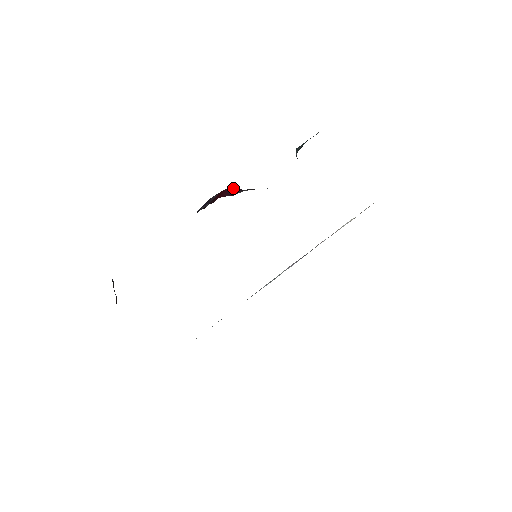
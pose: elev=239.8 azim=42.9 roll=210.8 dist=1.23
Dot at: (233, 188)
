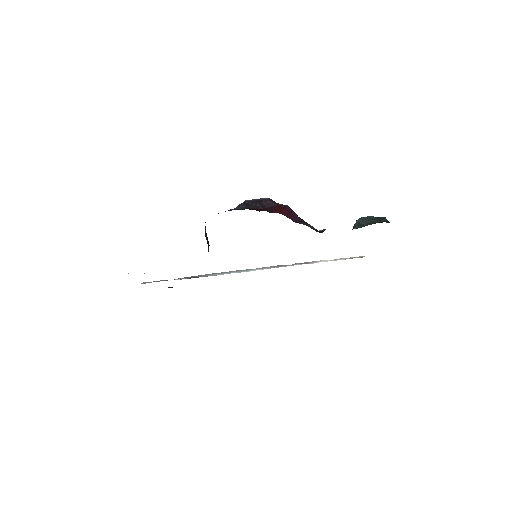
Dot at: (293, 211)
